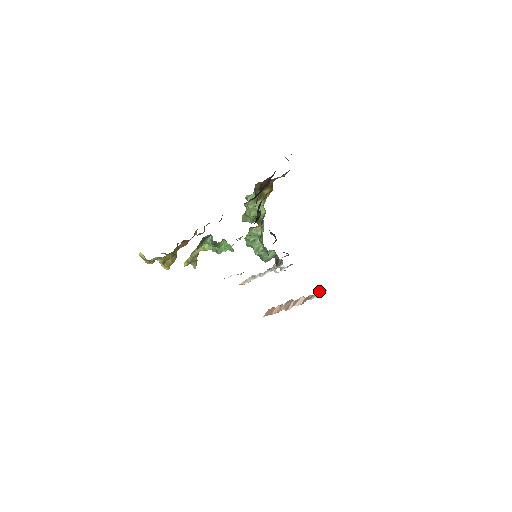
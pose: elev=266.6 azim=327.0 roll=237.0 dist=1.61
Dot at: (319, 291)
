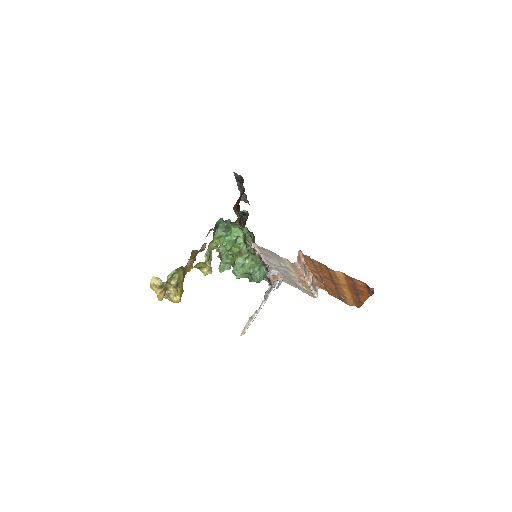
Dot at: (315, 287)
